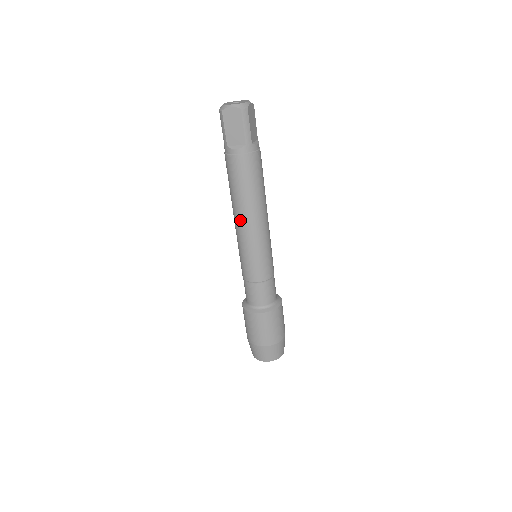
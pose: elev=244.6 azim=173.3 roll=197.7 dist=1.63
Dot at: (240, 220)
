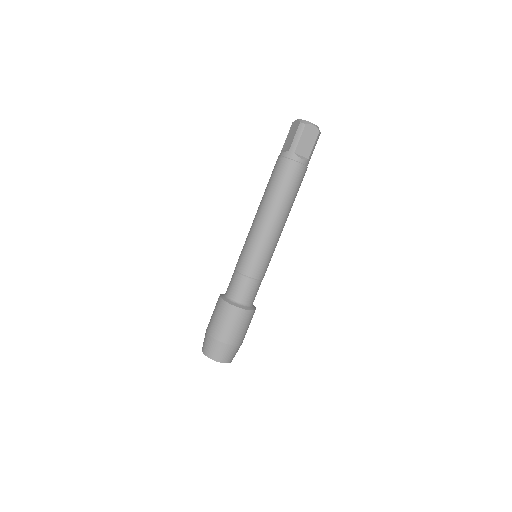
Dot at: (257, 211)
